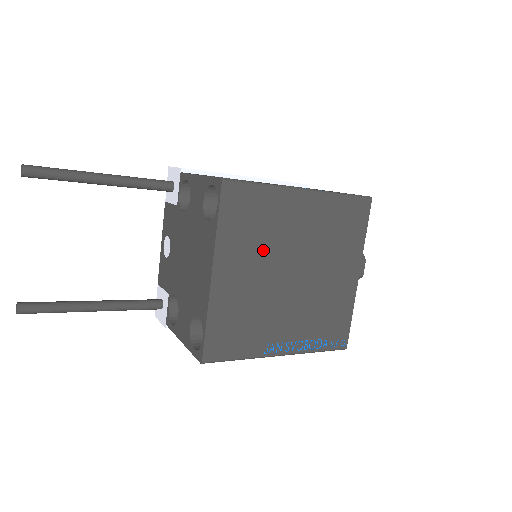
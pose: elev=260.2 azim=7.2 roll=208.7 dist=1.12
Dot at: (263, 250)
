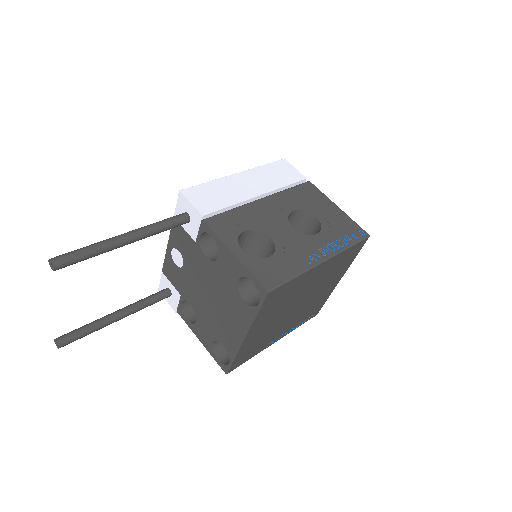
Dot at: (283, 307)
